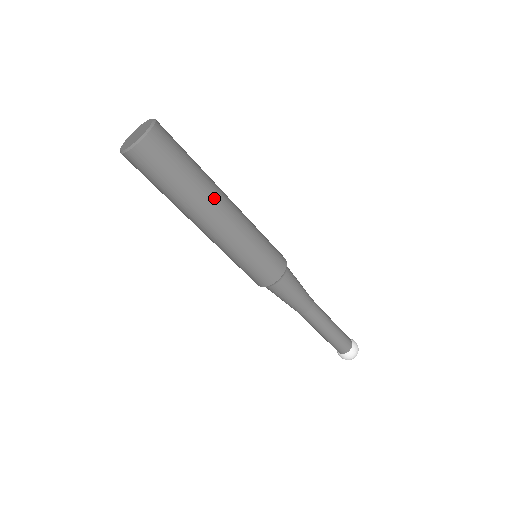
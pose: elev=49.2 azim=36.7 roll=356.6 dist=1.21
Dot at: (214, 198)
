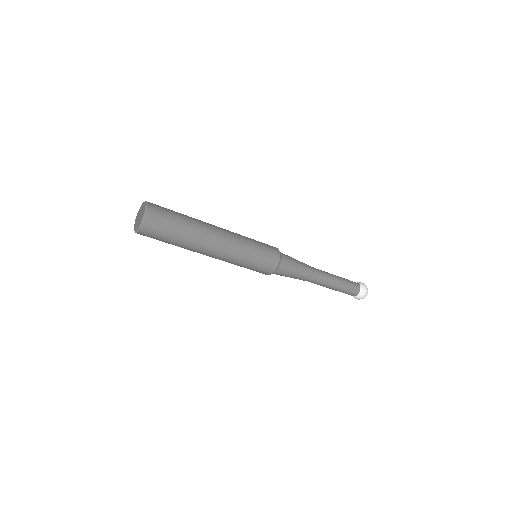
Dot at: (207, 227)
